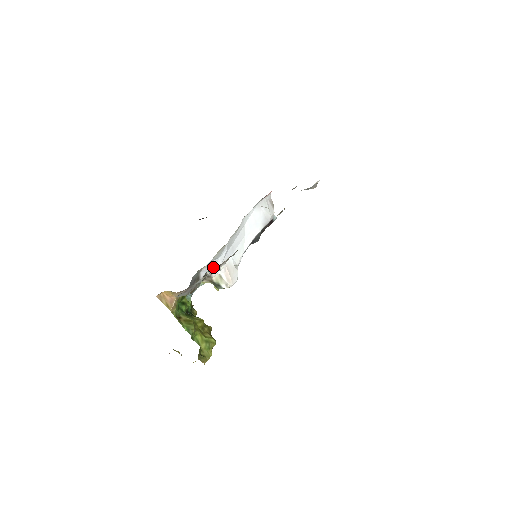
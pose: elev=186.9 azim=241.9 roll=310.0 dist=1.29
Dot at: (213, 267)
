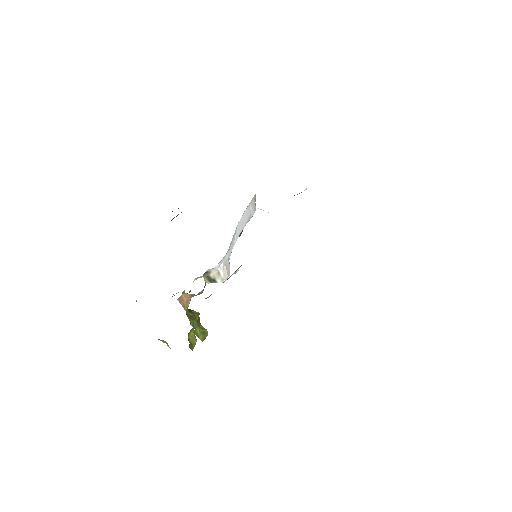
Dot at: occluded
